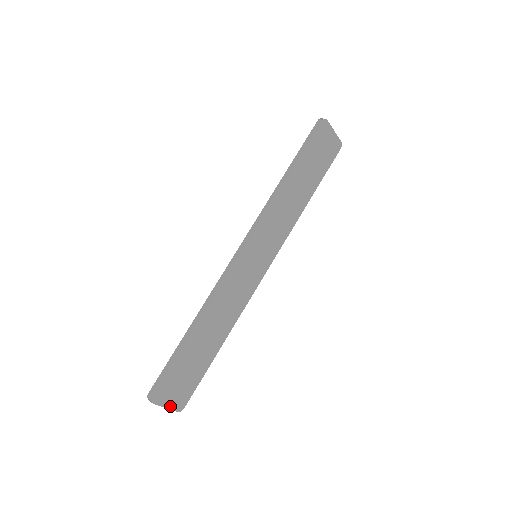
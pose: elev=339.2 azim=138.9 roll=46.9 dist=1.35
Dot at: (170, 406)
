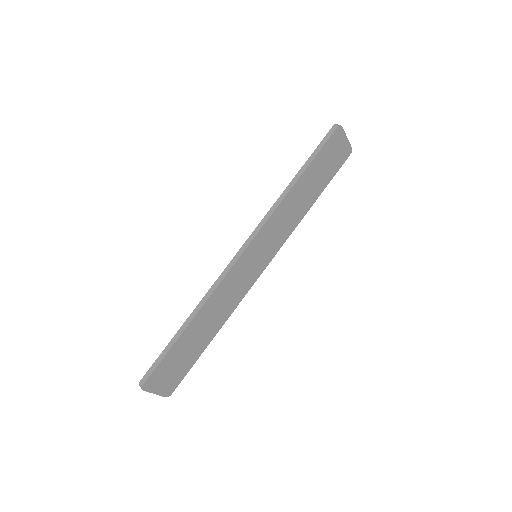
Dot at: (159, 392)
